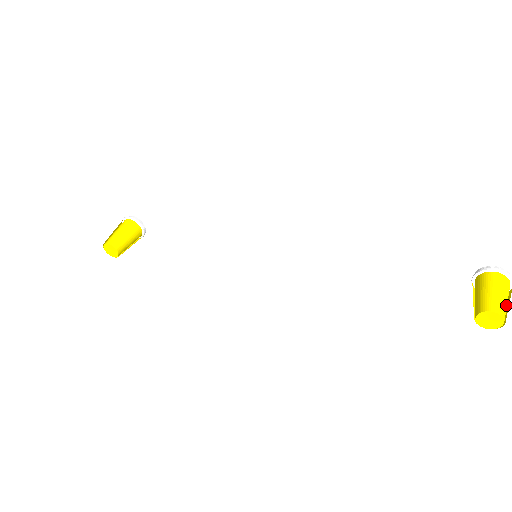
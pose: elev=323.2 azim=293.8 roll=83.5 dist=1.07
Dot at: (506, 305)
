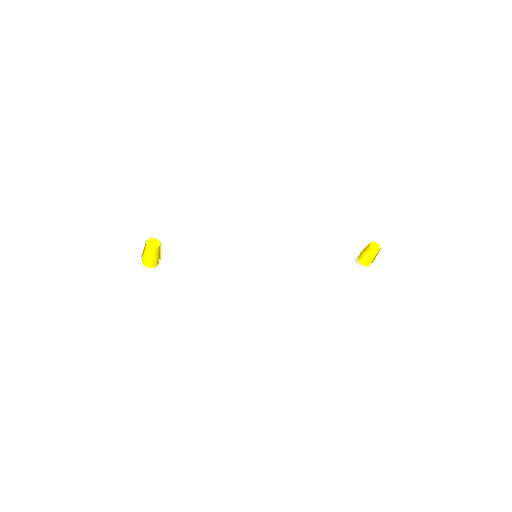
Dot at: occluded
